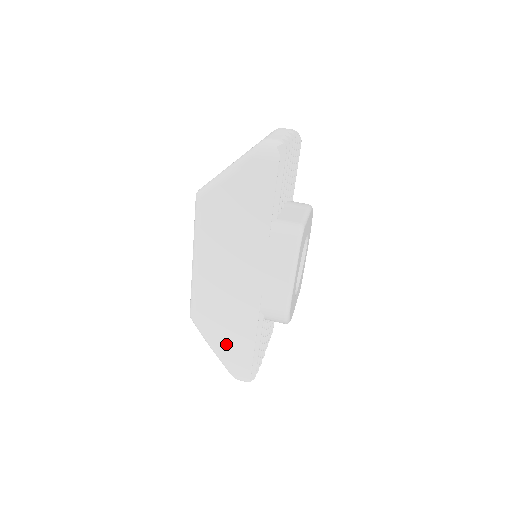
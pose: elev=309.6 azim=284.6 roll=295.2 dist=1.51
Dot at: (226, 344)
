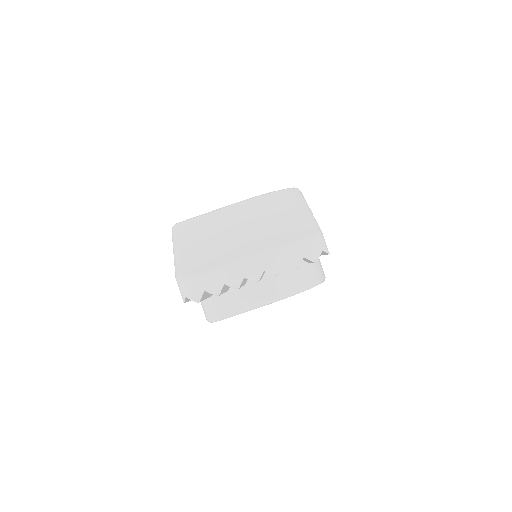
Dot at: occluded
